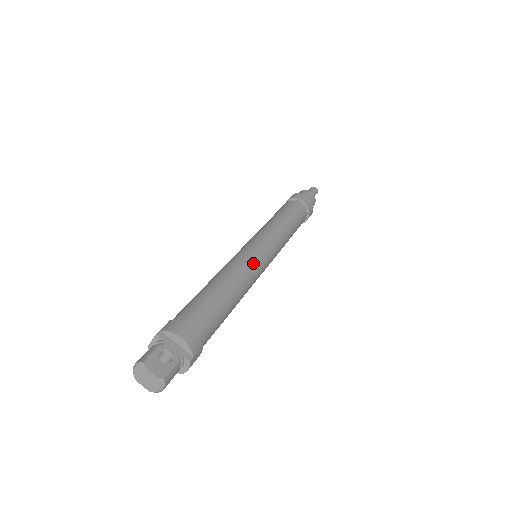
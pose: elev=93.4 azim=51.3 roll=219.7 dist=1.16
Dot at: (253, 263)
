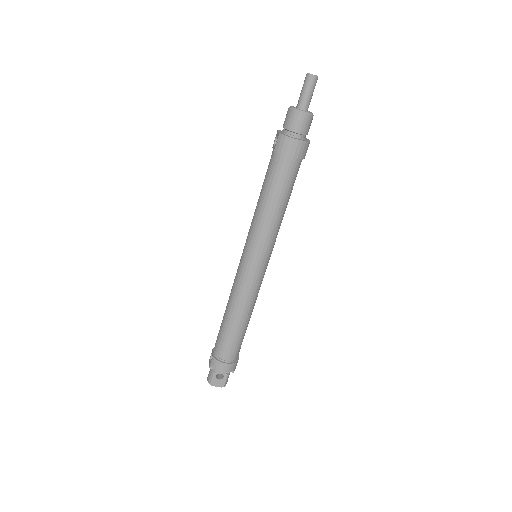
Dot at: (252, 287)
